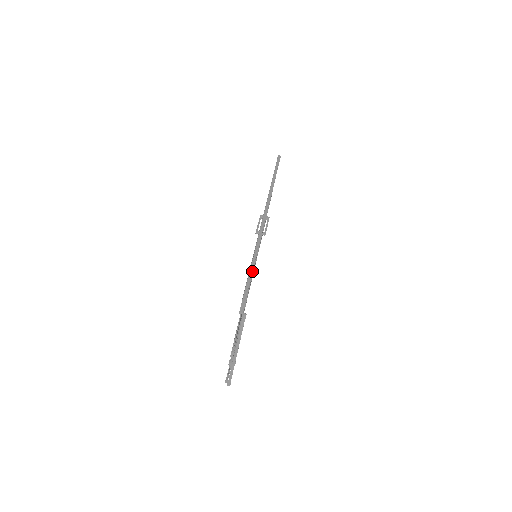
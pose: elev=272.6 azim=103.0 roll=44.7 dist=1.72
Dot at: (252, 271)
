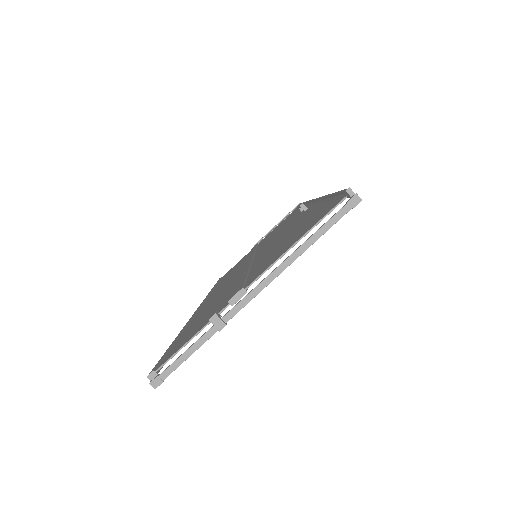
Dot at: occluded
